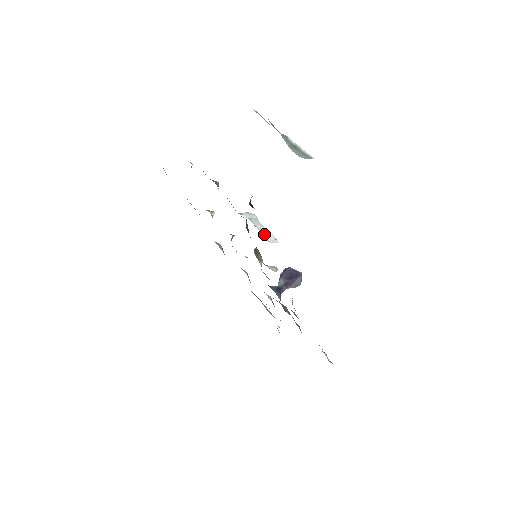
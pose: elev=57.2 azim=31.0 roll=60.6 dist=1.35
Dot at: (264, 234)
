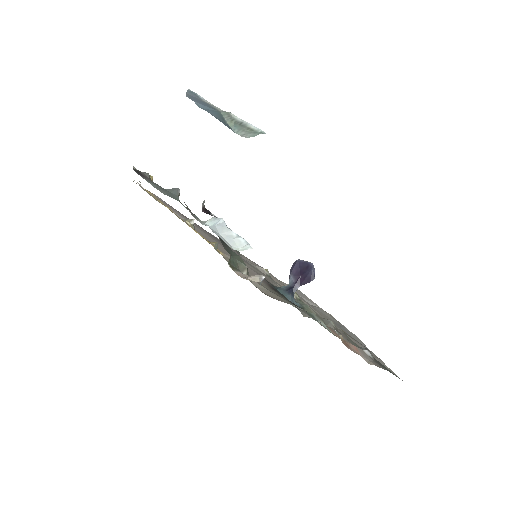
Dot at: (232, 242)
